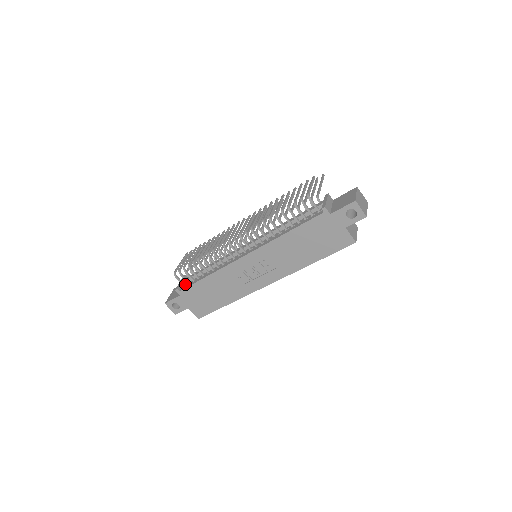
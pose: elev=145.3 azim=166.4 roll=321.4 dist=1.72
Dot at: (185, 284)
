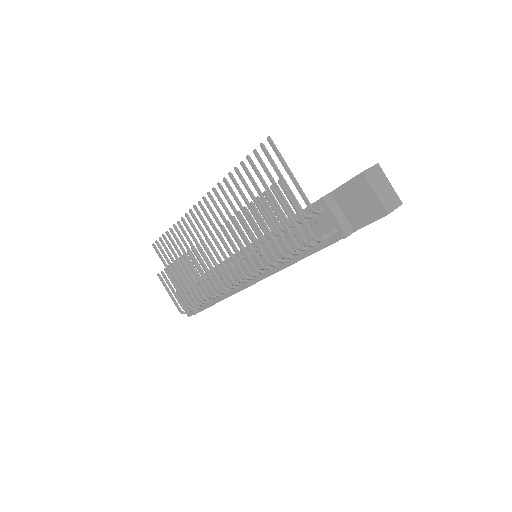
Dot at: occluded
